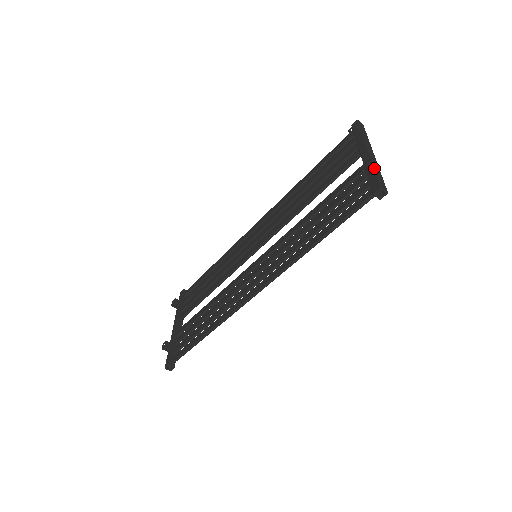
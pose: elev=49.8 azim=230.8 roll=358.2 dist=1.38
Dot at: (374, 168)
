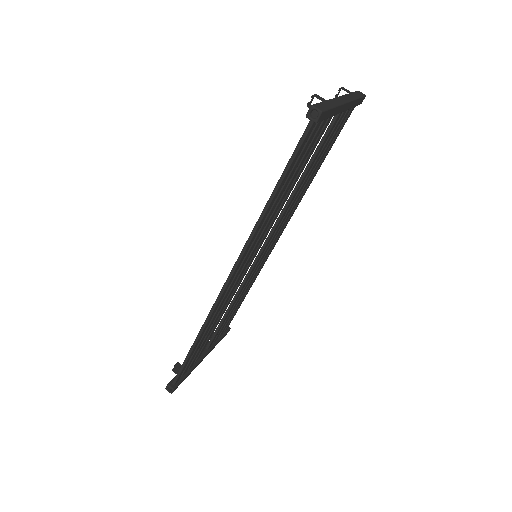
Dot at: (323, 100)
